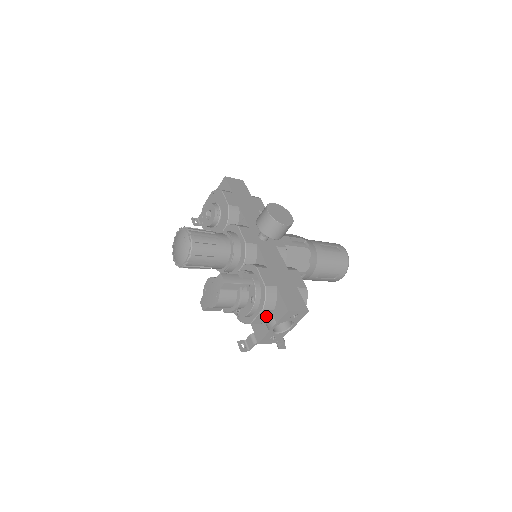
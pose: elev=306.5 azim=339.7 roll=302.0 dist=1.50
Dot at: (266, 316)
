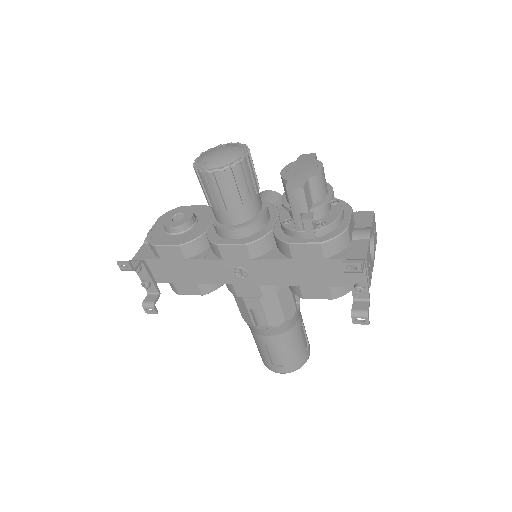
Dot at: (352, 230)
